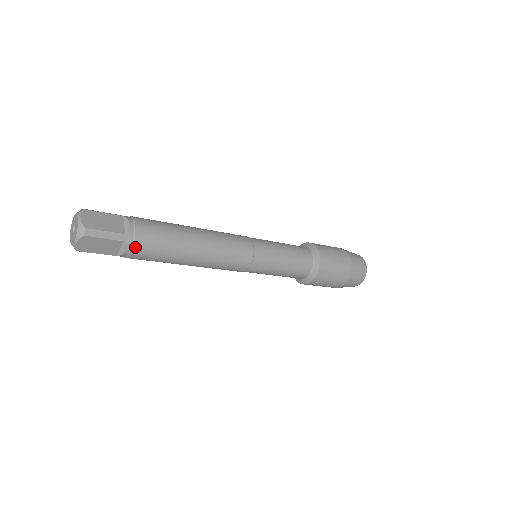
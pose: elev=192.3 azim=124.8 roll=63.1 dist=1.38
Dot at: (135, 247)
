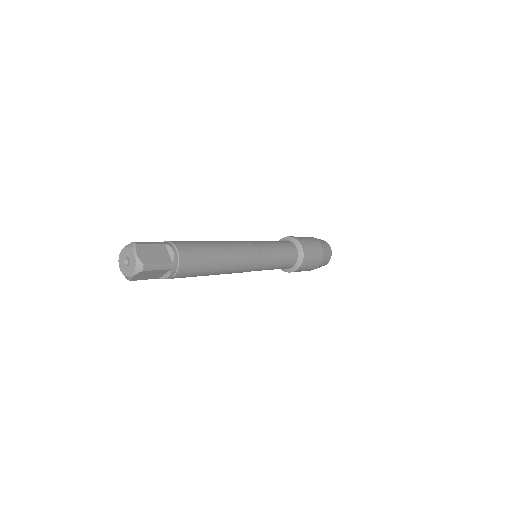
Dot at: (178, 272)
